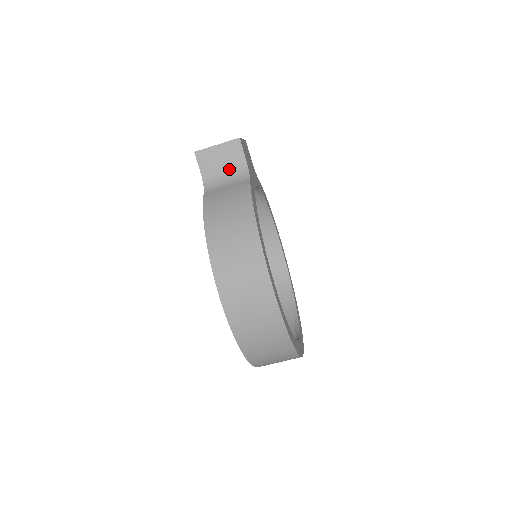
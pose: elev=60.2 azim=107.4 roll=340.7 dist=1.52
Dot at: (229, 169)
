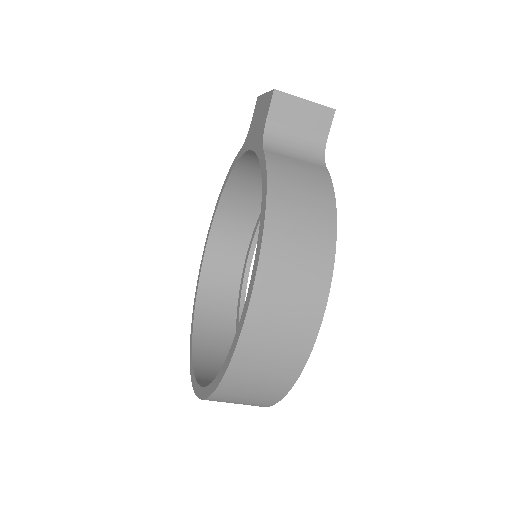
Dot at: (303, 138)
